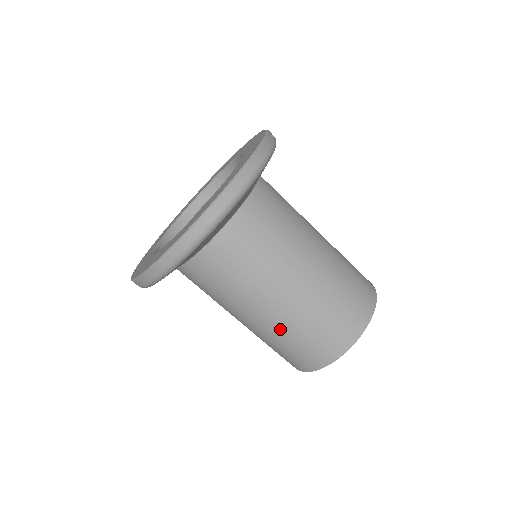
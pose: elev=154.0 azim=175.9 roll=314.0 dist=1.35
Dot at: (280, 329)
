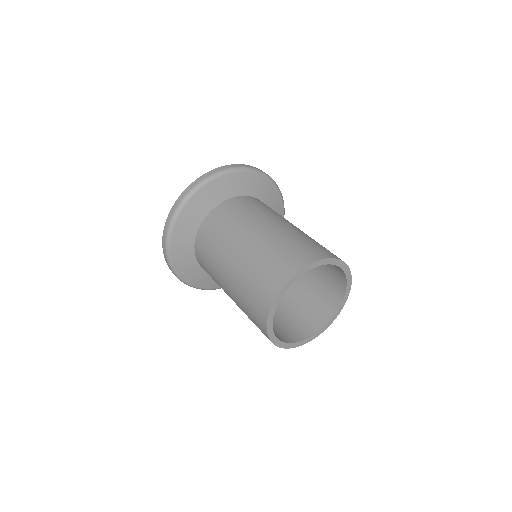
Dot at: (237, 292)
